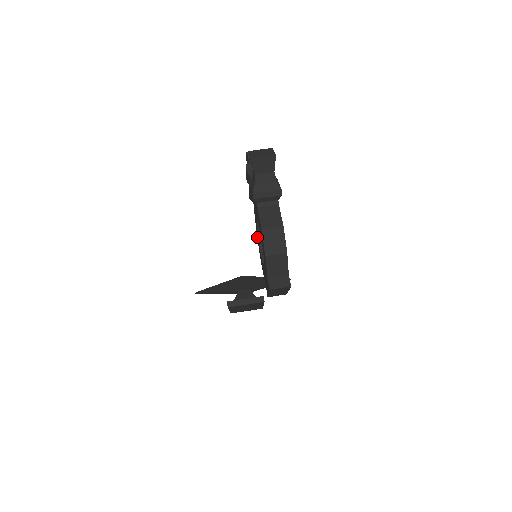
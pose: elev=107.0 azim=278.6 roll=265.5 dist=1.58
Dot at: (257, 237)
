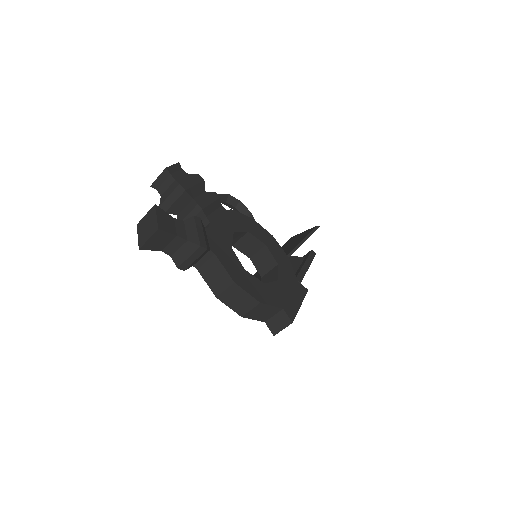
Dot at: occluded
